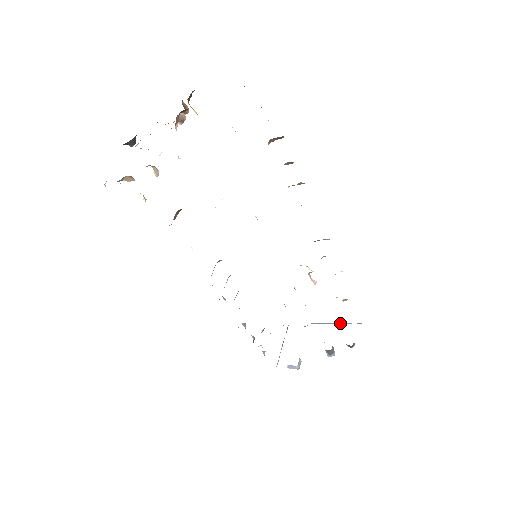
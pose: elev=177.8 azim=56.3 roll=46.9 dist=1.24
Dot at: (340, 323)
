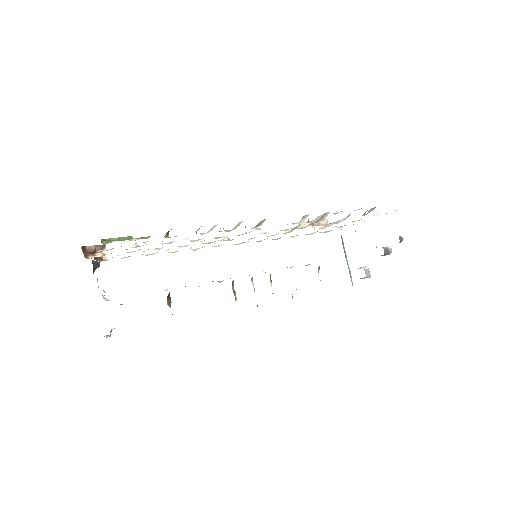
Dot at: occluded
